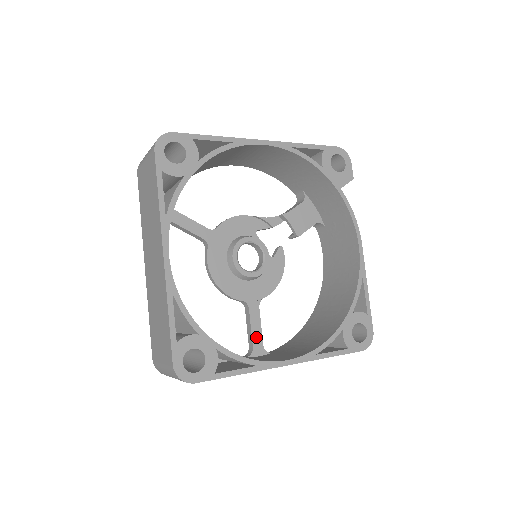
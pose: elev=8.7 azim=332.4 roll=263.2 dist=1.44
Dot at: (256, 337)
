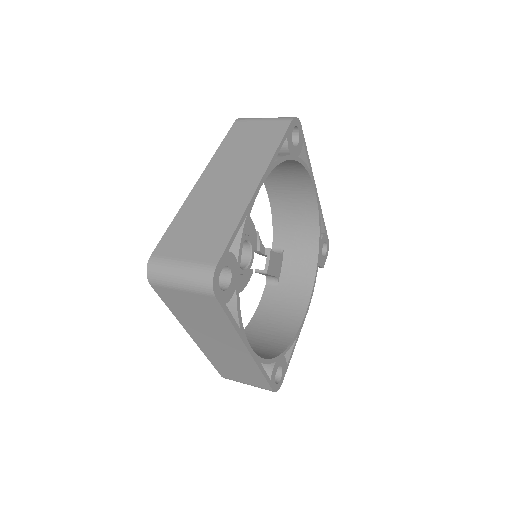
Dot at: occluded
